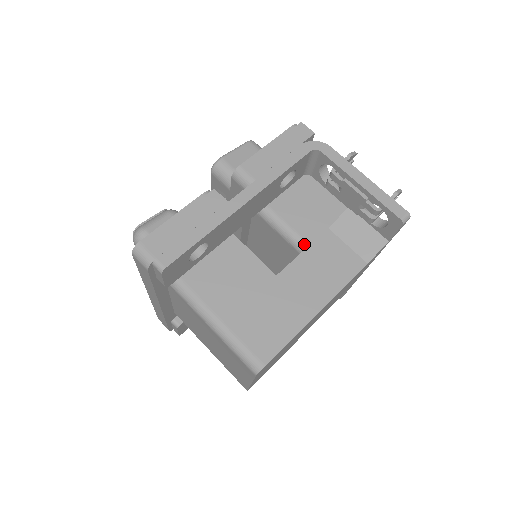
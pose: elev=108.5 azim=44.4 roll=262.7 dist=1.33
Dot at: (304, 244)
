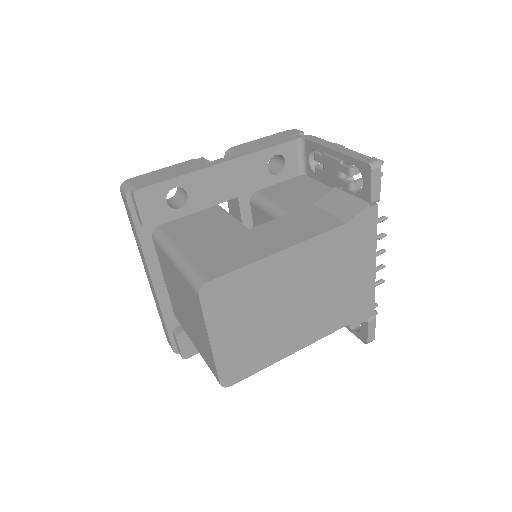
Dot at: (285, 213)
